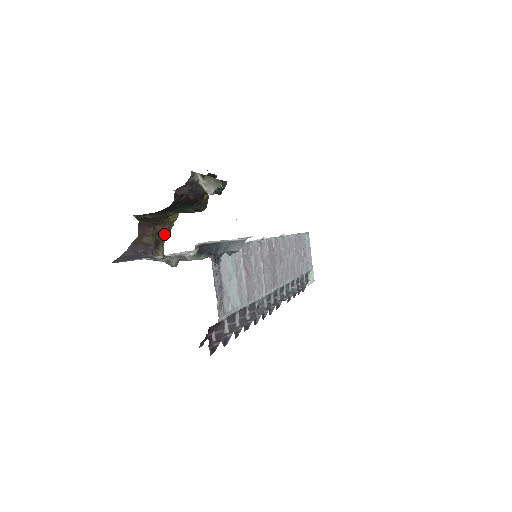
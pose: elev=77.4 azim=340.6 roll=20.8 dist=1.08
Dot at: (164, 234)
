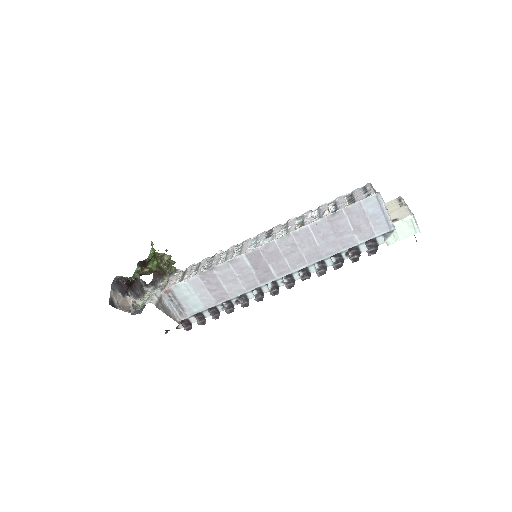
Dot at: (163, 270)
